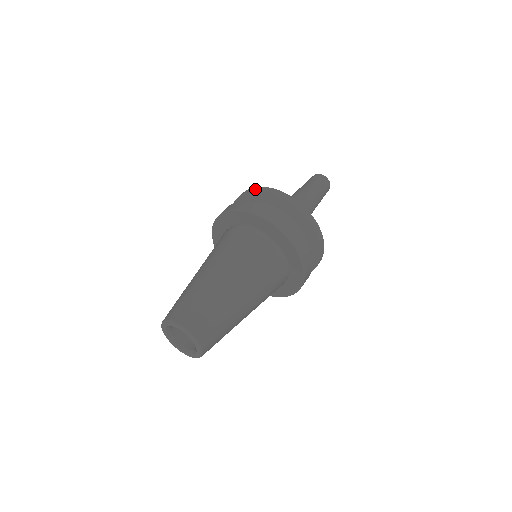
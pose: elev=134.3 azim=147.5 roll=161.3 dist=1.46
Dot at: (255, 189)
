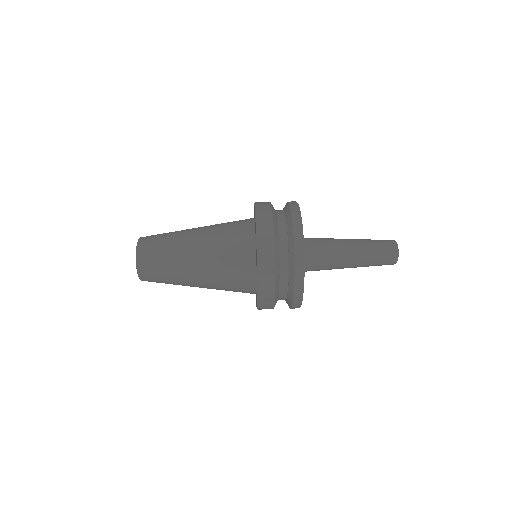
Dot at: occluded
